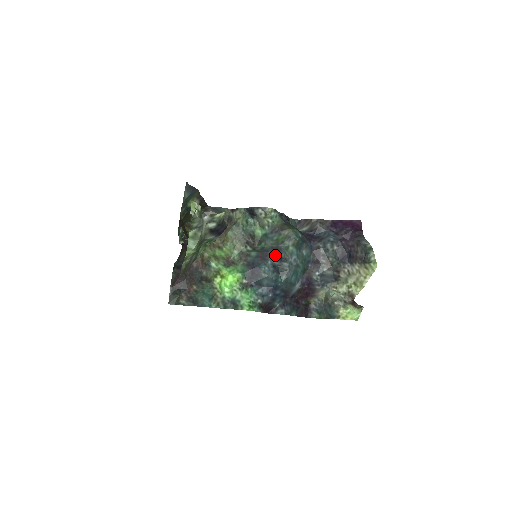
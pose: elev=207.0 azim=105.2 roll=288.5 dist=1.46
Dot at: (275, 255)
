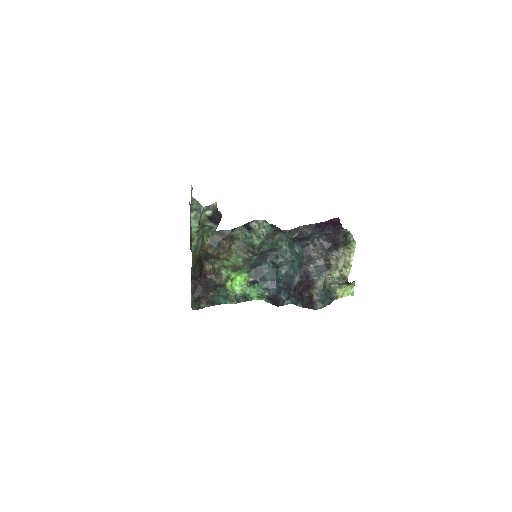
Dot at: (272, 254)
